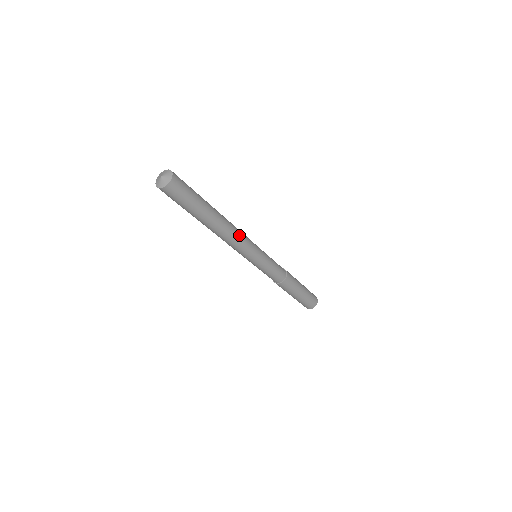
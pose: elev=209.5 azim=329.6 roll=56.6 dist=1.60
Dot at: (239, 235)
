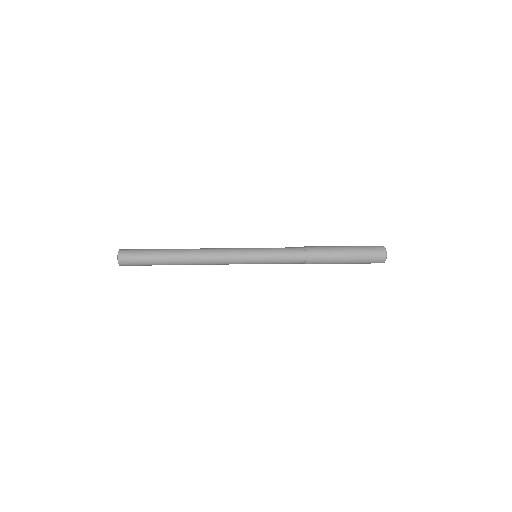
Dot at: (213, 255)
